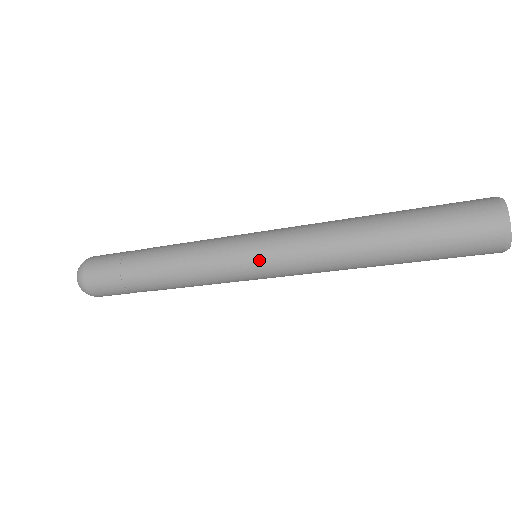
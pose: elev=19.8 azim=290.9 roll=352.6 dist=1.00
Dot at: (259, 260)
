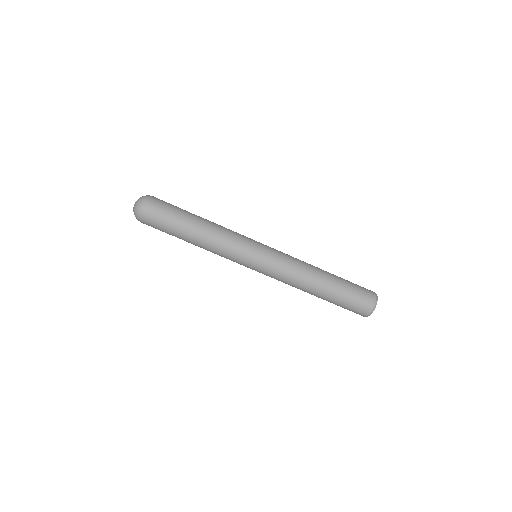
Dot at: (267, 251)
